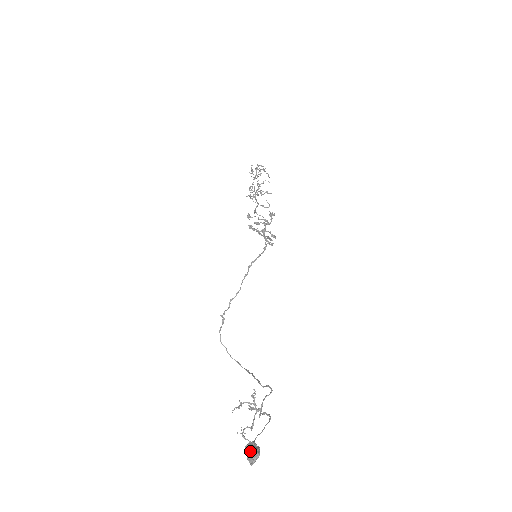
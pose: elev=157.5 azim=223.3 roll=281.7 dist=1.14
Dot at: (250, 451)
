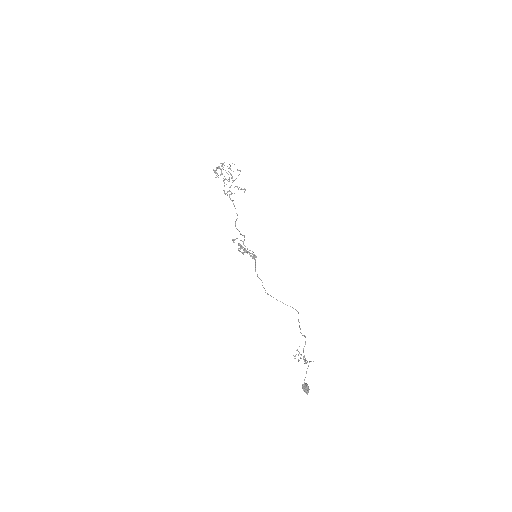
Dot at: (303, 390)
